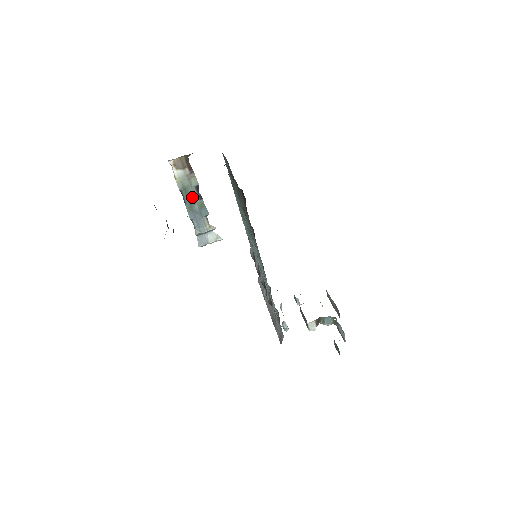
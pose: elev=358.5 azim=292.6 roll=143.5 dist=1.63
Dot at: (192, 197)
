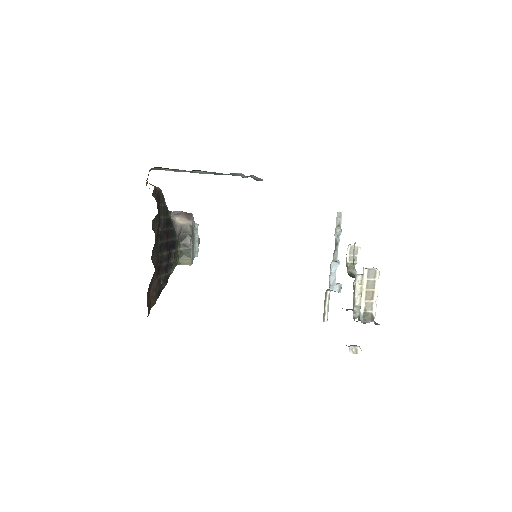
Dot at: (200, 173)
